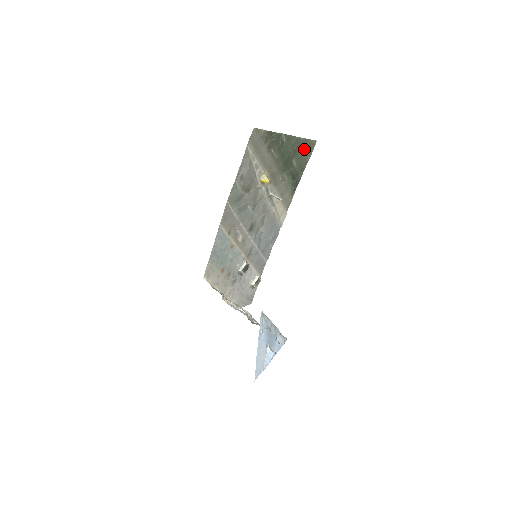
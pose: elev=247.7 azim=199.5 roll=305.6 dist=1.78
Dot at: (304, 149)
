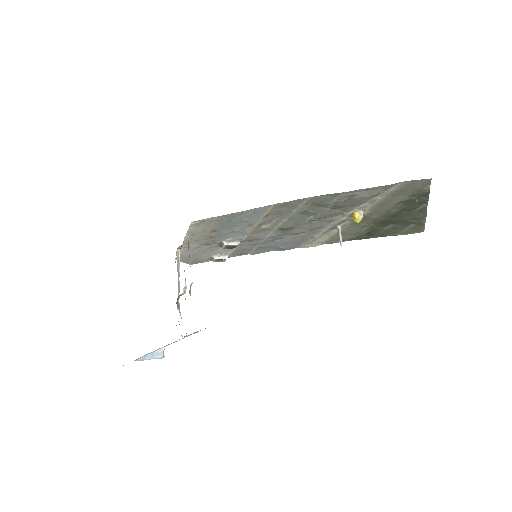
Dot at: (409, 226)
